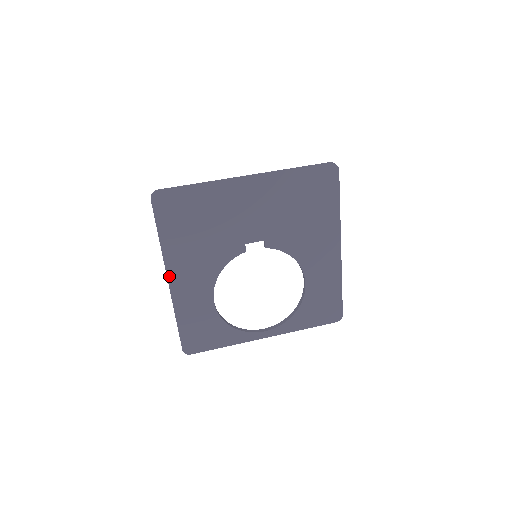
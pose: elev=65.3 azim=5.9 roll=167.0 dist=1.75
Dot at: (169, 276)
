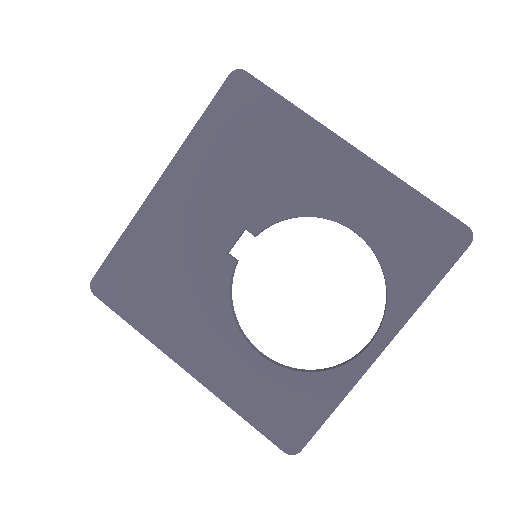
Dot at: (181, 363)
